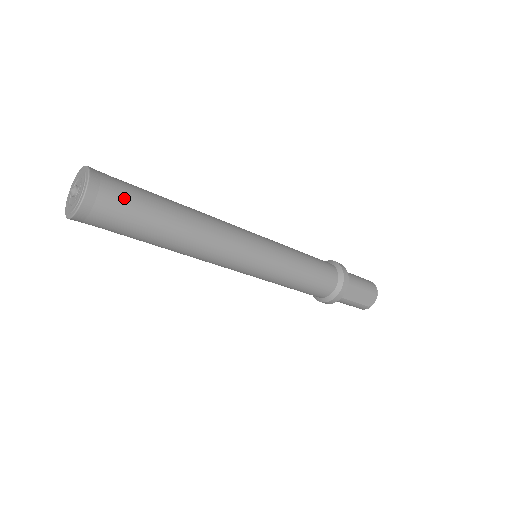
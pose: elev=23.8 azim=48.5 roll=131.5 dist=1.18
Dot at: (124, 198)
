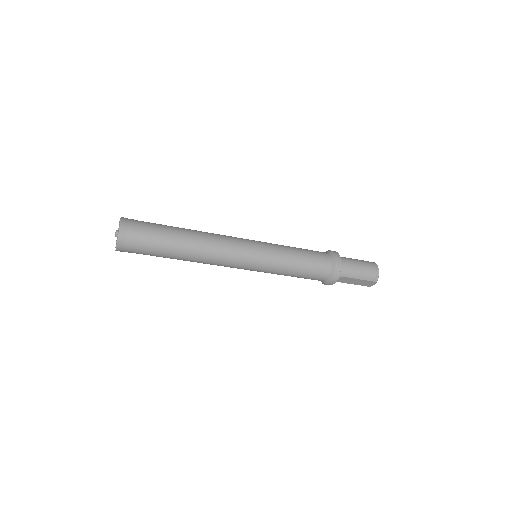
Dot at: (142, 245)
